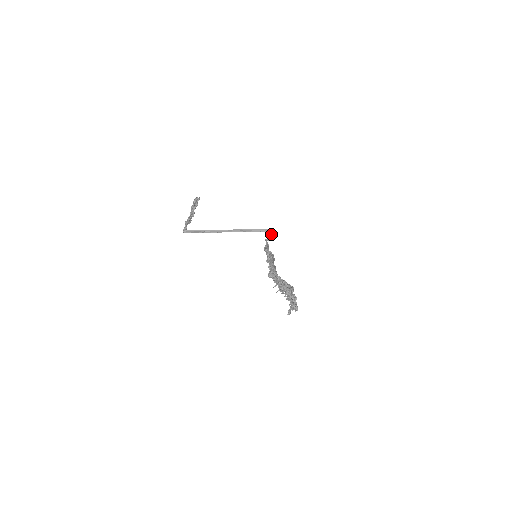
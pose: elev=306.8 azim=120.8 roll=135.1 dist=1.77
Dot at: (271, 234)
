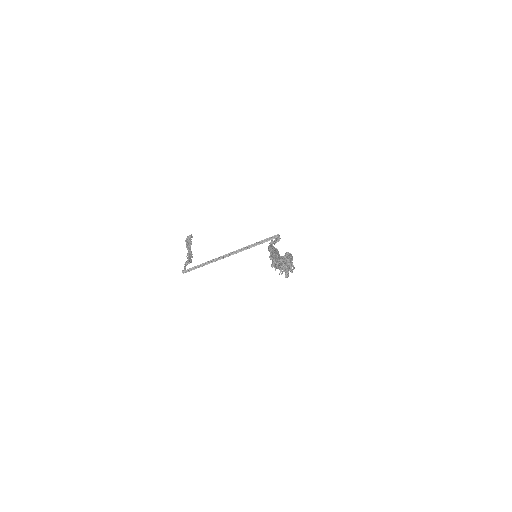
Dot at: (277, 239)
